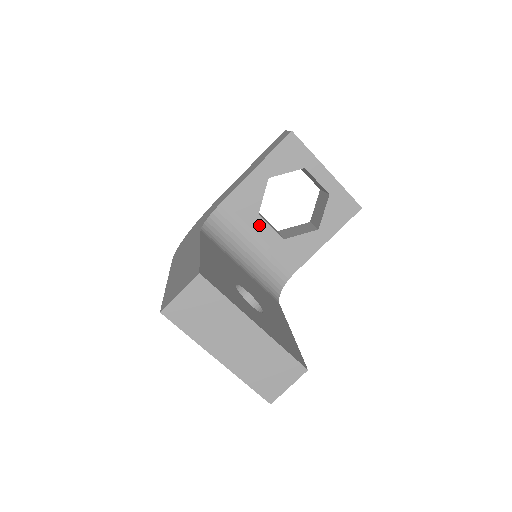
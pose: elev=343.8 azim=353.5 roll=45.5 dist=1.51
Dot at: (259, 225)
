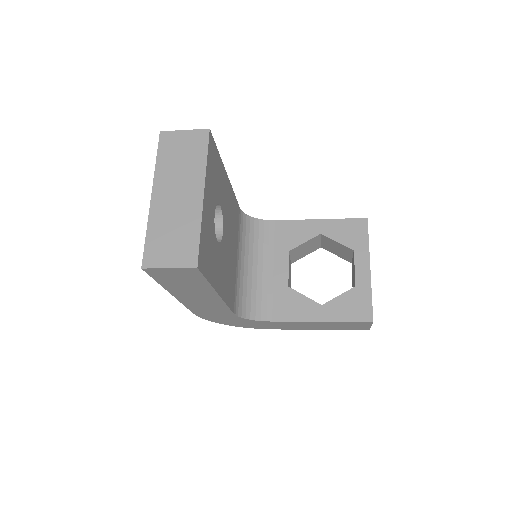
Dot at: (281, 259)
